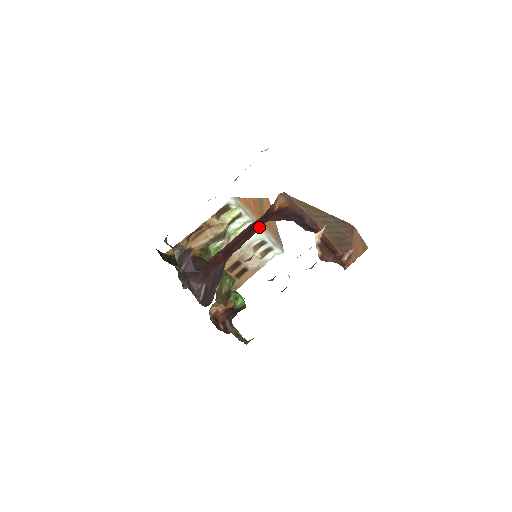
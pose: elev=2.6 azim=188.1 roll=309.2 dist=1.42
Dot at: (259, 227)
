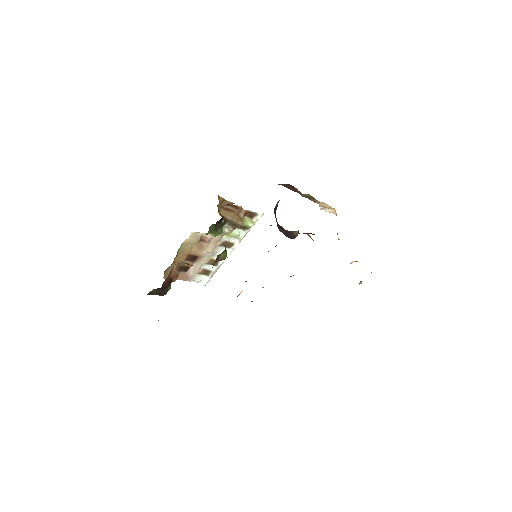
Dot at: (314, 234)
